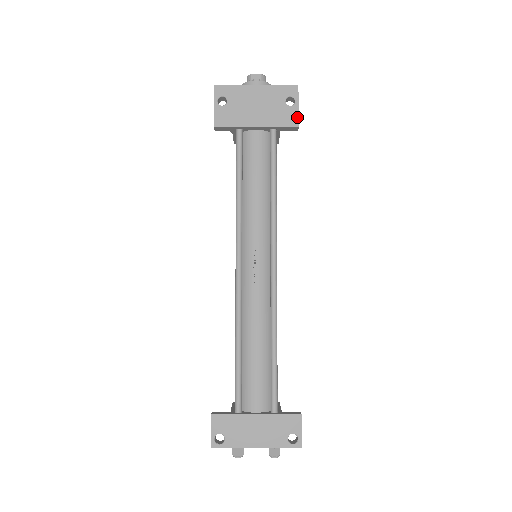
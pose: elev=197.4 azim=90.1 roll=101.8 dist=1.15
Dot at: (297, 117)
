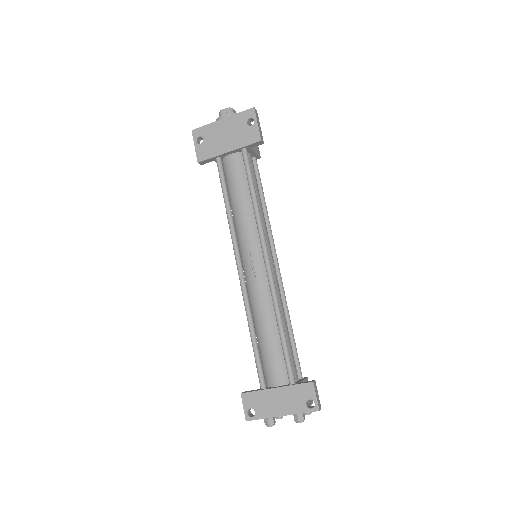
Dot at: (258, 133)
